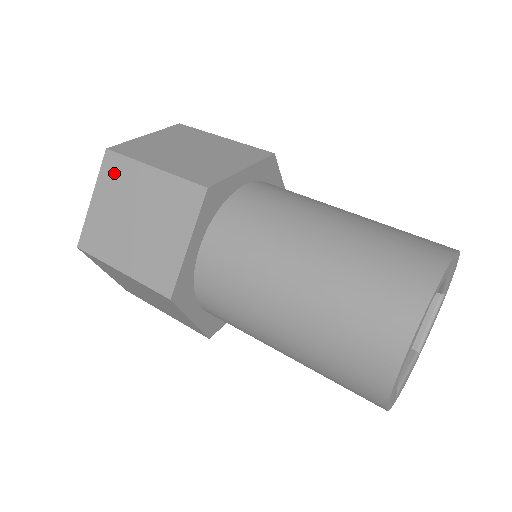
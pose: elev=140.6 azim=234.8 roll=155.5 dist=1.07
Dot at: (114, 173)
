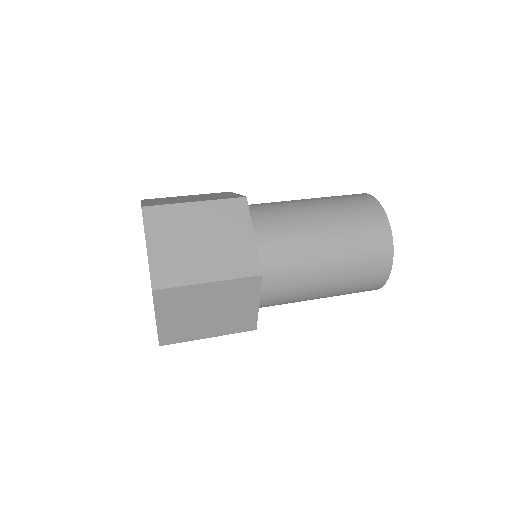
Dot at: (160, 220)
